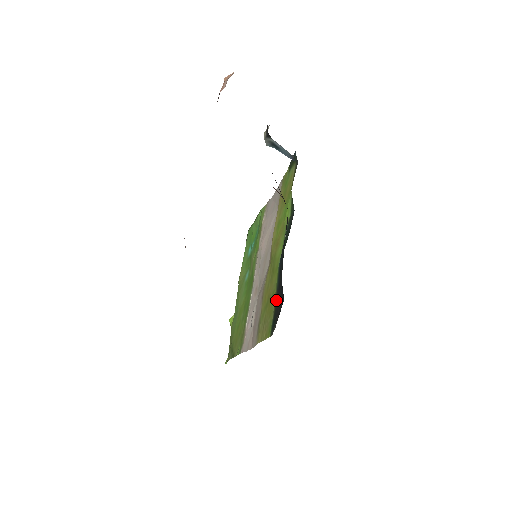
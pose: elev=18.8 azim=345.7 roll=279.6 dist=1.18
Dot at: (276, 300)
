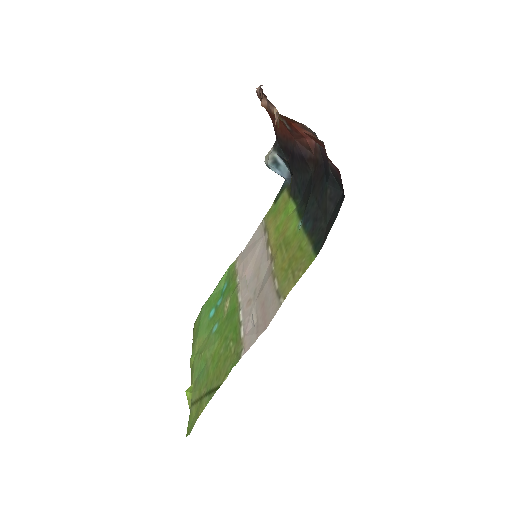
Dot at: (312, 235)
